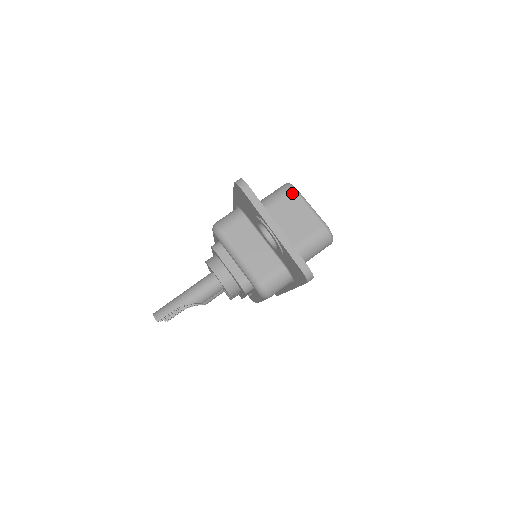
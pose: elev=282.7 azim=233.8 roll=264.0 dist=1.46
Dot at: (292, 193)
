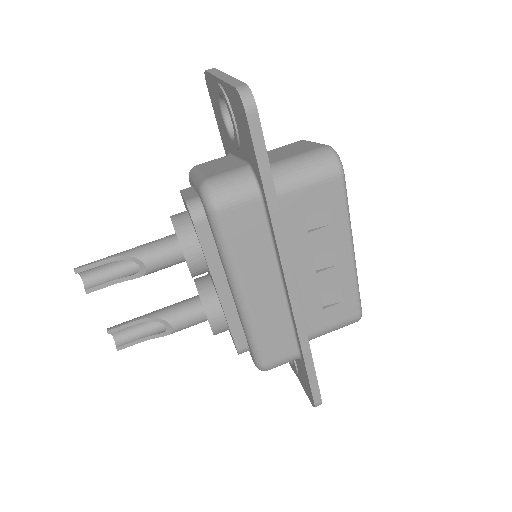
Dot at: (298, 141)
